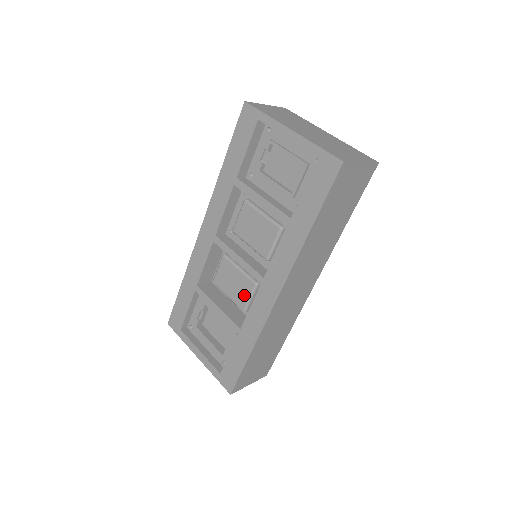
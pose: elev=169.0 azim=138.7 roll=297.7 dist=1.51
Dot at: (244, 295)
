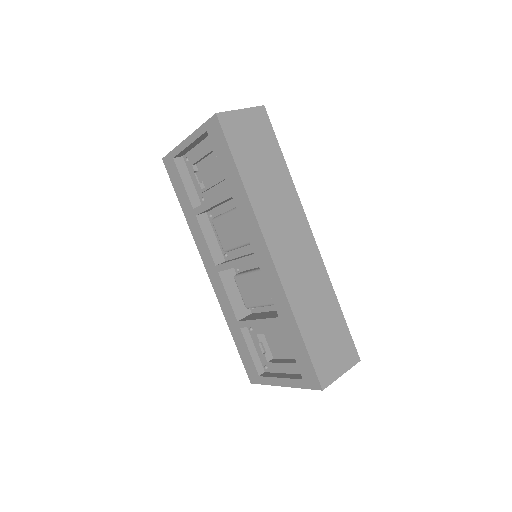
Dot at: (264, 289)
